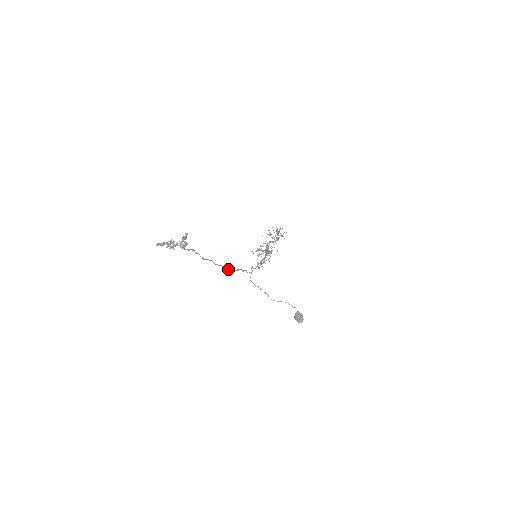
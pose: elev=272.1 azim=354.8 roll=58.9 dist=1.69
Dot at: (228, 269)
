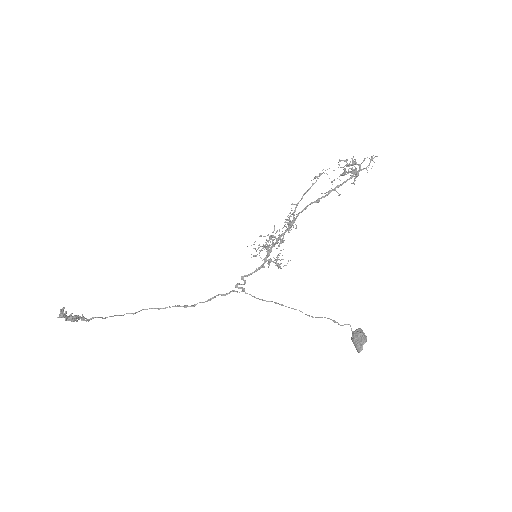
Dot at: occluded
